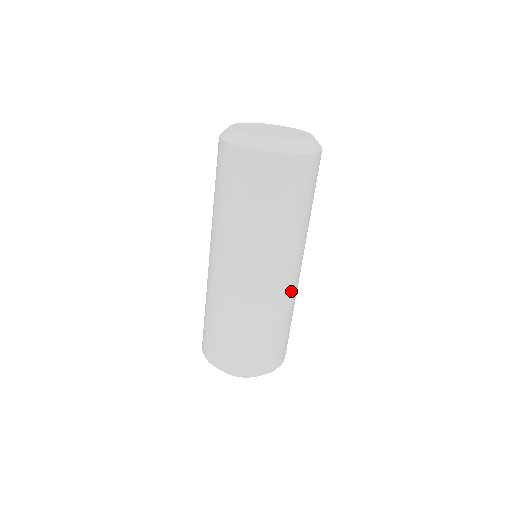
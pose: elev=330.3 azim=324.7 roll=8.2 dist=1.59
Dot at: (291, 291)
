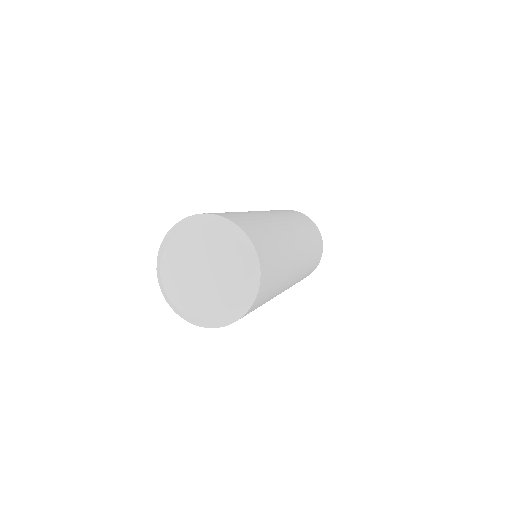
Dot at: (292, 284)
